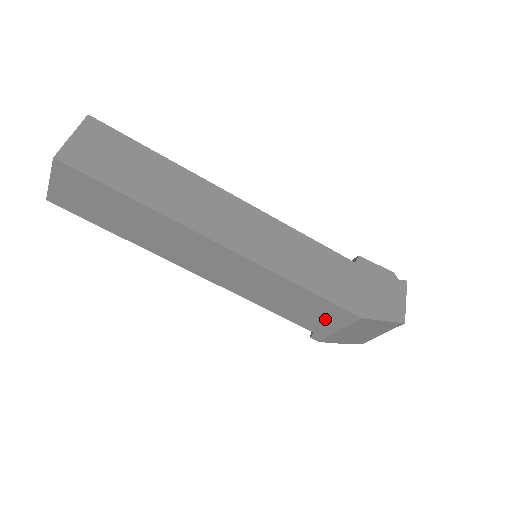
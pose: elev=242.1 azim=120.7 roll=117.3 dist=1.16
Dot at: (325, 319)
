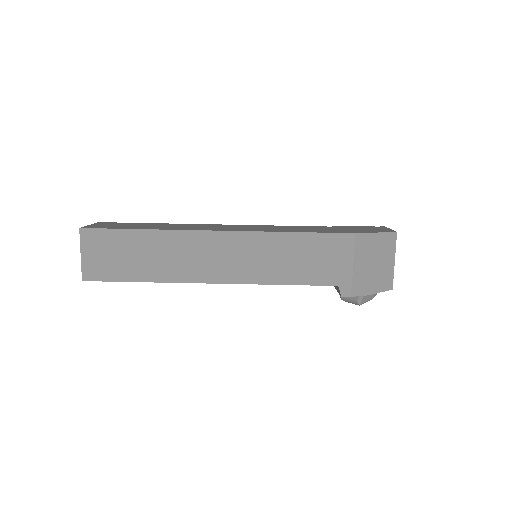
Dot at: (334, 259)
